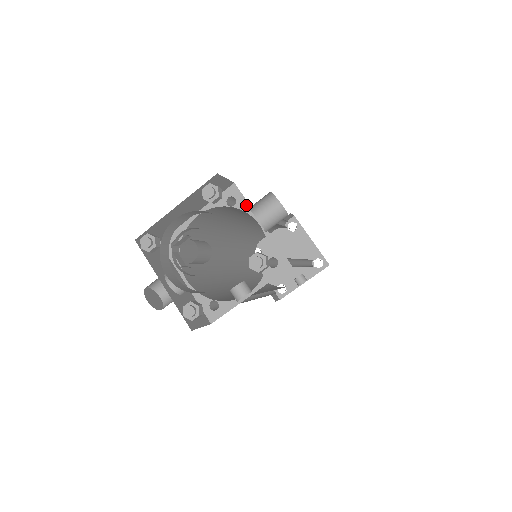
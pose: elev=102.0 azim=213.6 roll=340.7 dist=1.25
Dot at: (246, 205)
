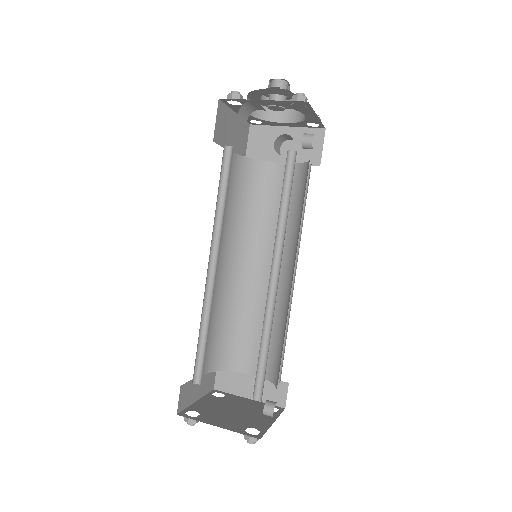
Dot at: (262, 161)
